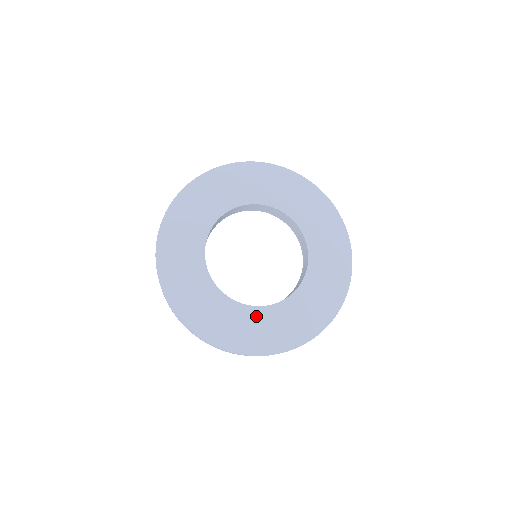
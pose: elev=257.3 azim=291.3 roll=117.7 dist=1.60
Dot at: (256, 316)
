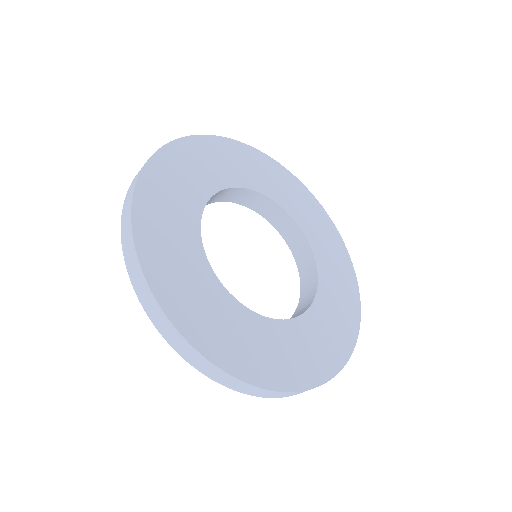
Dot at: (284, 333)
